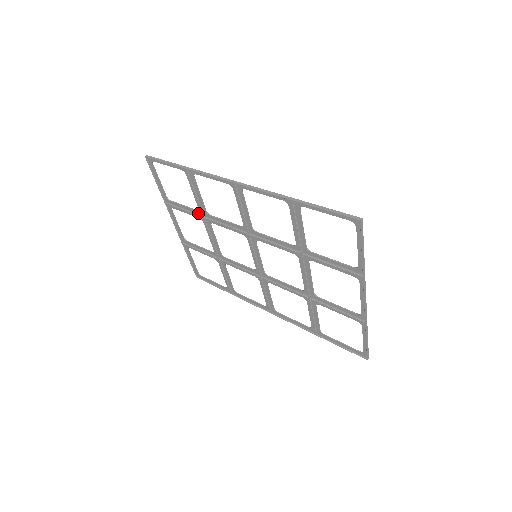
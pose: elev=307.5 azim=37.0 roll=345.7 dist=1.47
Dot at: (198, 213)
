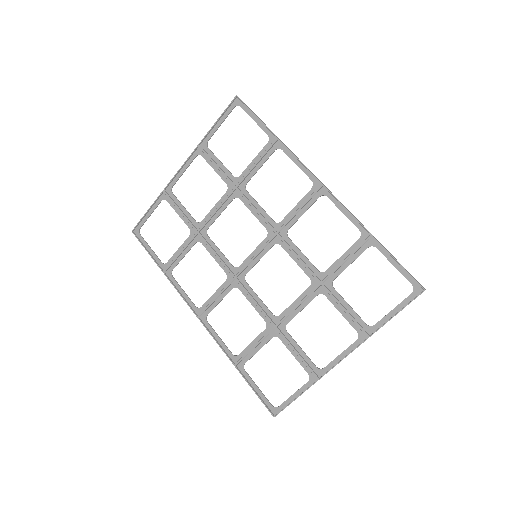
Dot at: (232, 179)
